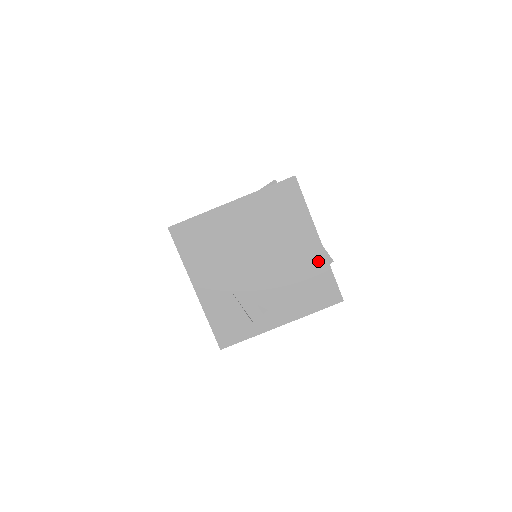
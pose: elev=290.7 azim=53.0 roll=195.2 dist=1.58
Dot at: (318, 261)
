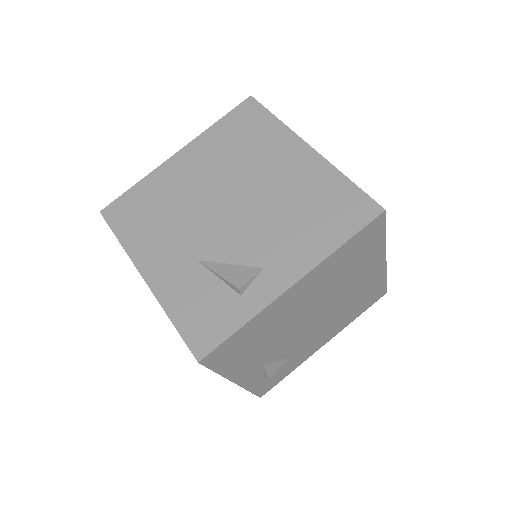
Dot at: (318, 172)
